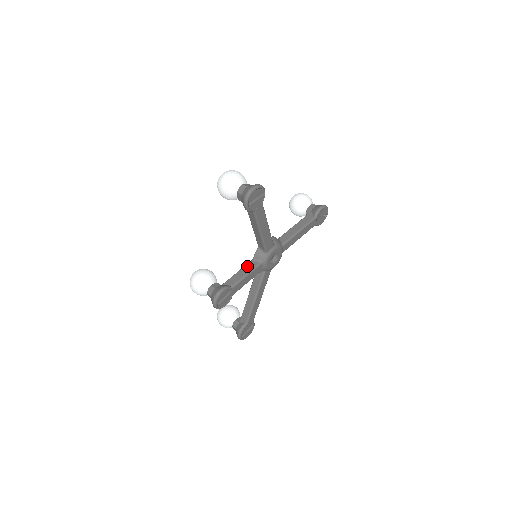
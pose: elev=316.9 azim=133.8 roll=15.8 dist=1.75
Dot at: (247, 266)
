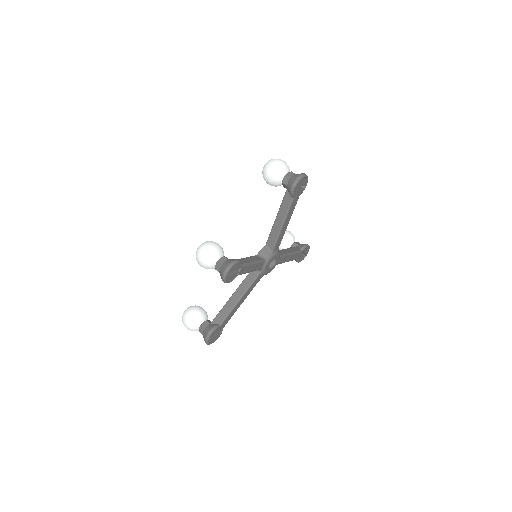
Dot at: (253, 257)
